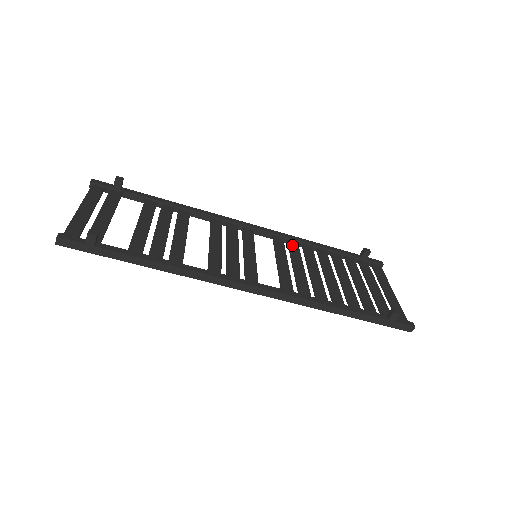
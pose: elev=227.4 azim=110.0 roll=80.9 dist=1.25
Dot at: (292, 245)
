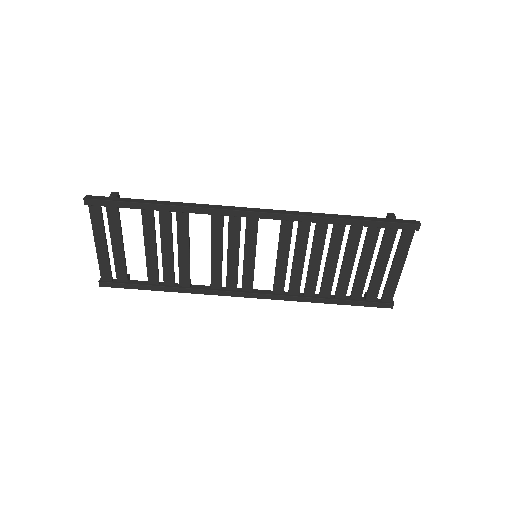
Dot at: (292, 287)
